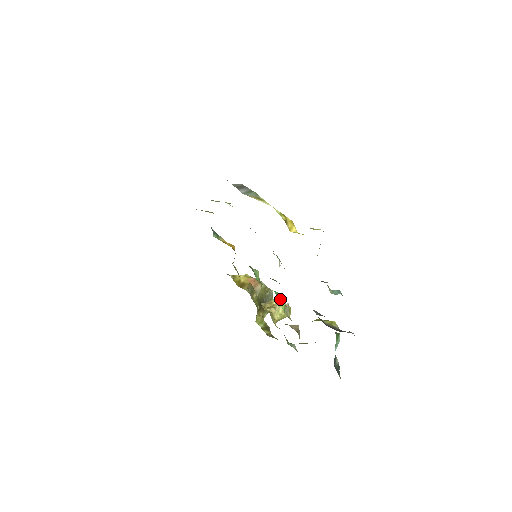
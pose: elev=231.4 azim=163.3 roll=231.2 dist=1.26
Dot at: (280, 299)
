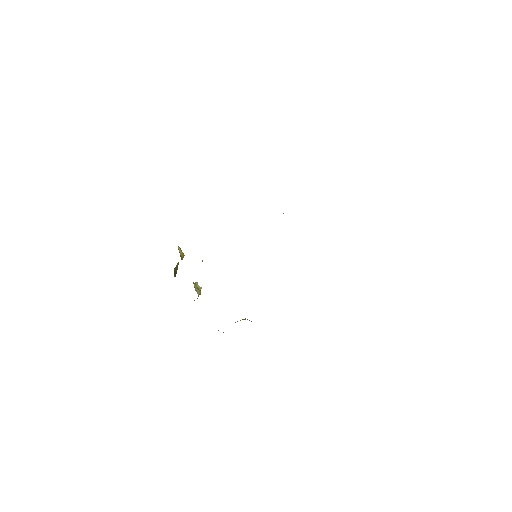
Dot at: occluded
